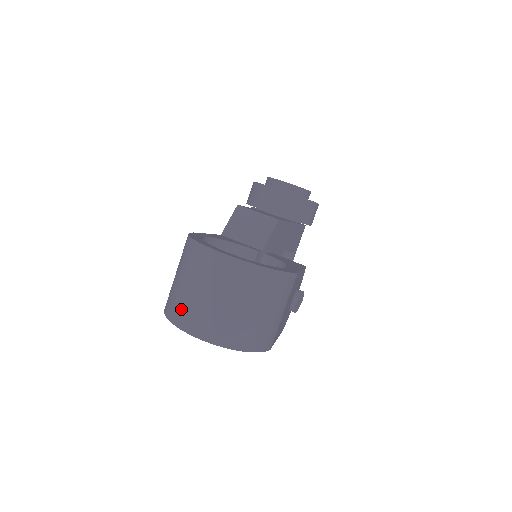
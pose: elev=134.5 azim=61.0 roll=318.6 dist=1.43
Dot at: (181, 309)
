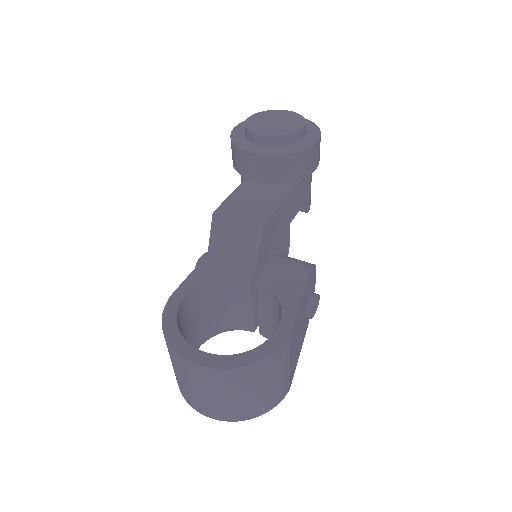
Dot at: (185, 394)
